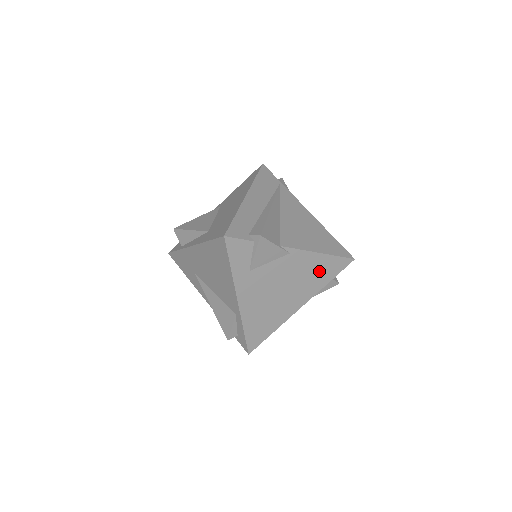
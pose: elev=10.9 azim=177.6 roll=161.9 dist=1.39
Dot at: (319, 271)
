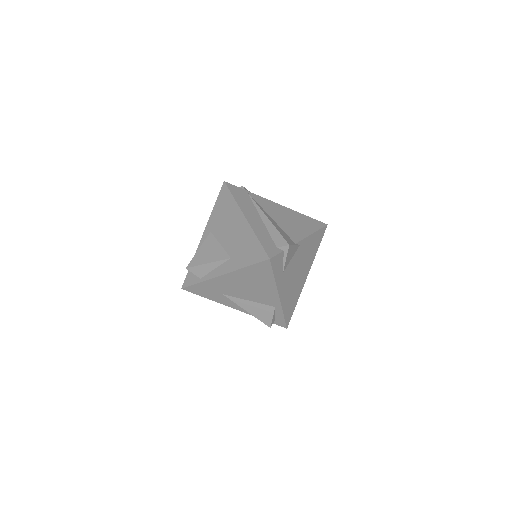
Dot at: (313, 246)
